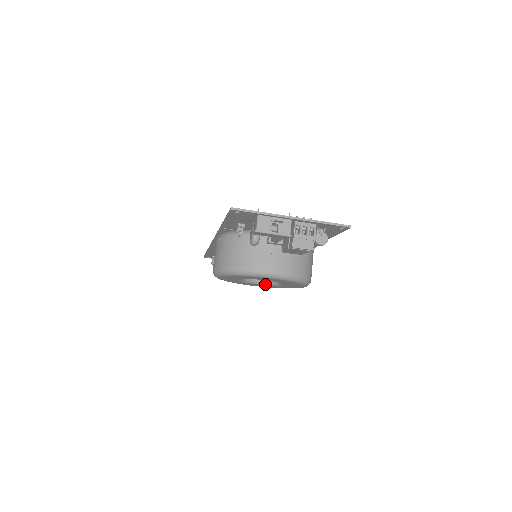
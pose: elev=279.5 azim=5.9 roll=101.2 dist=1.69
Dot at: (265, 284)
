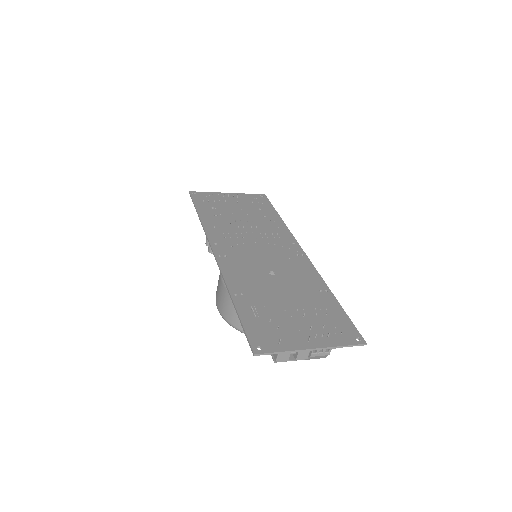
Dot at: occluded
